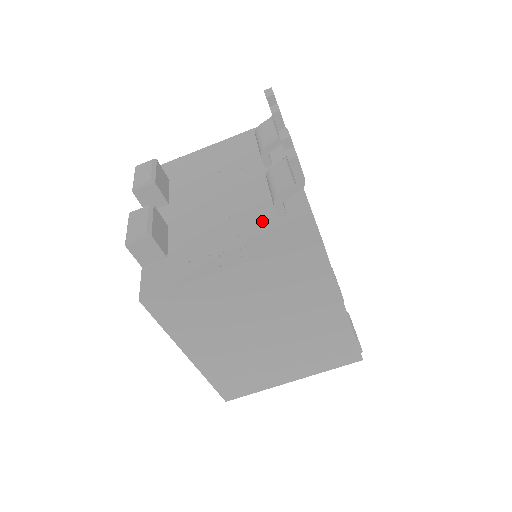
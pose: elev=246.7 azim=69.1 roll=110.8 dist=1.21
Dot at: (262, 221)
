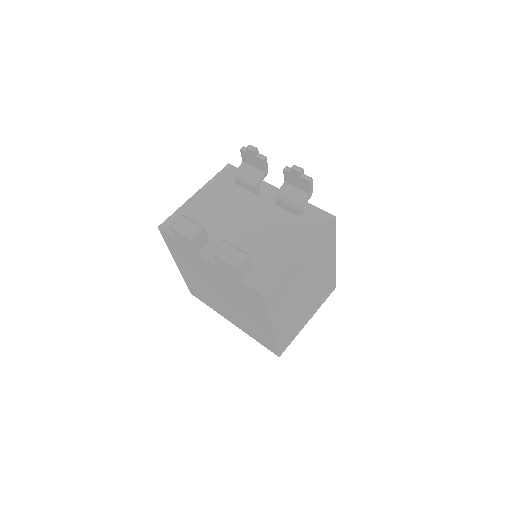
Dot at: (293, 223)
